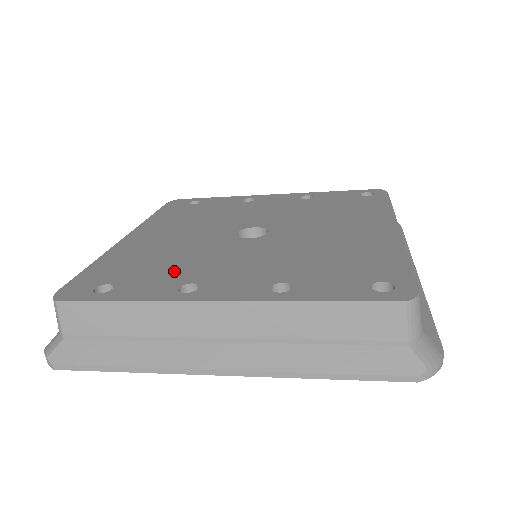
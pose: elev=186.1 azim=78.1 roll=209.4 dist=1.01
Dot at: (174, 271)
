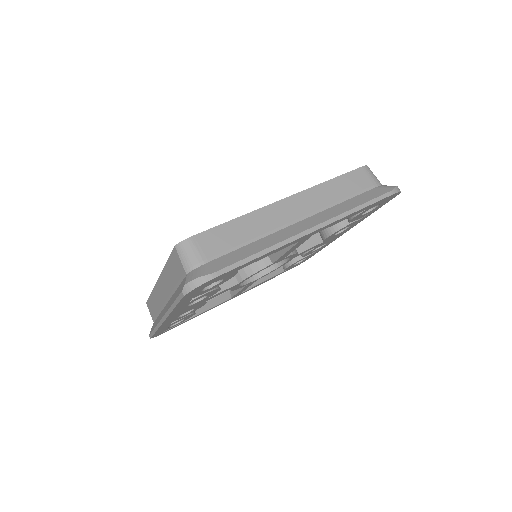
Dot at: occluded
